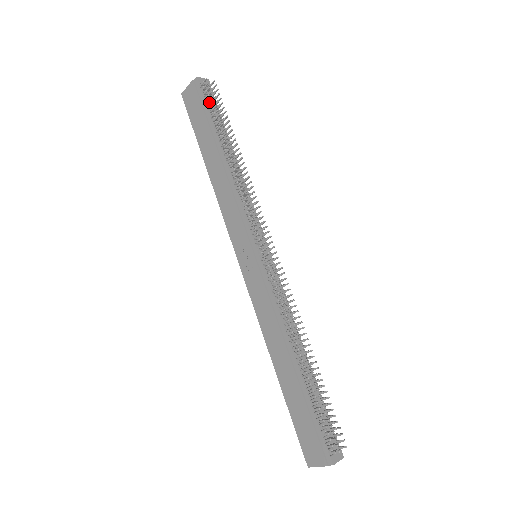
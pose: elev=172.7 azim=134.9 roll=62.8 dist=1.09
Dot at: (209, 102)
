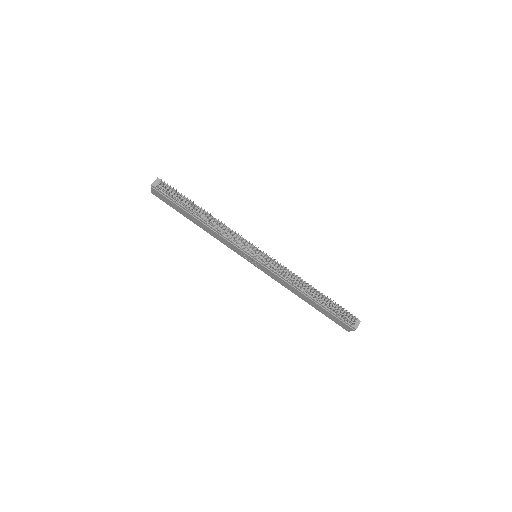
Dot at: occluded
